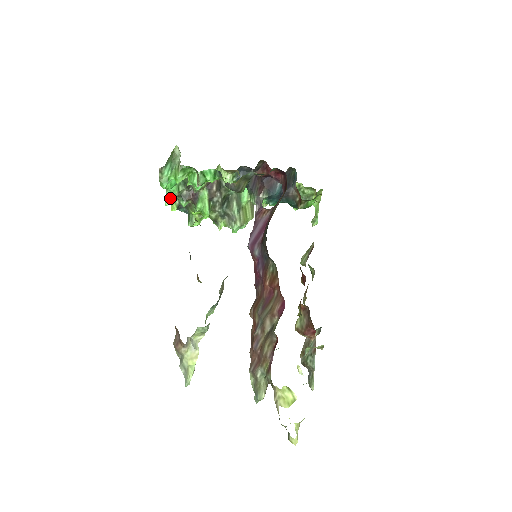
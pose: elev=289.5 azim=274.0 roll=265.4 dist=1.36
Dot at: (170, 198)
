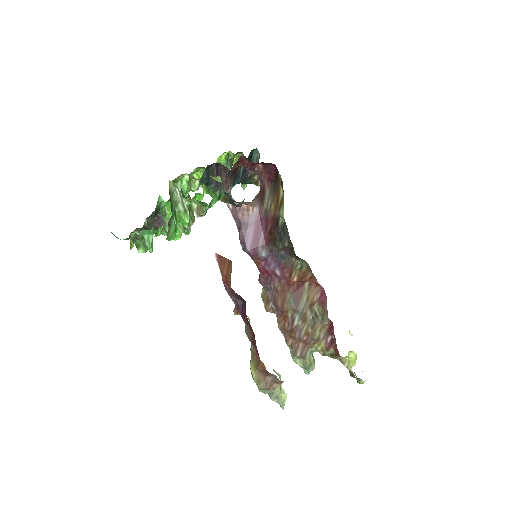
Dot at: (152, 242)
